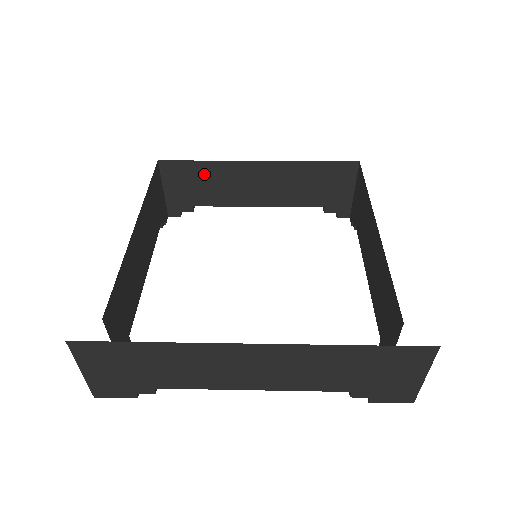
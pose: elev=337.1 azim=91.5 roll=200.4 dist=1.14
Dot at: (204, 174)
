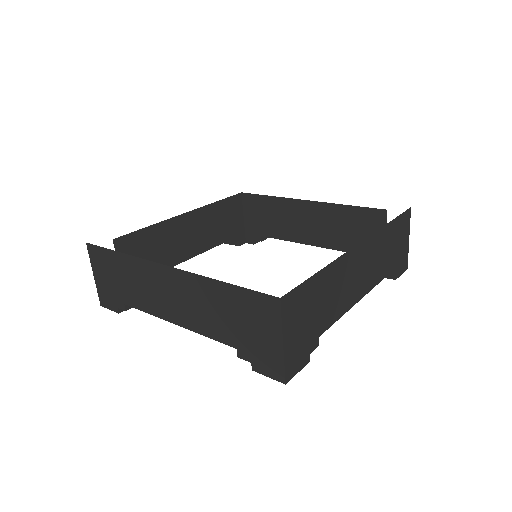
Dot at: (150, 240)
